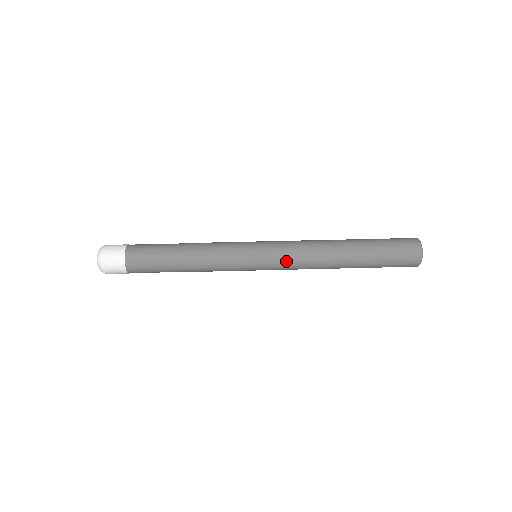
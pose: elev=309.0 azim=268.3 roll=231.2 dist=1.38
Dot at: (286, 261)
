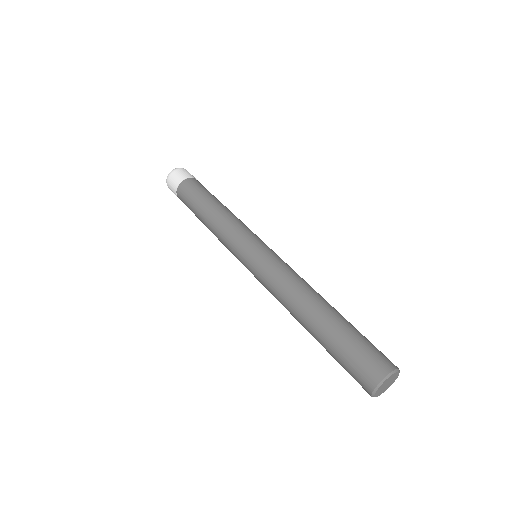
Dot at: (266, 273)
